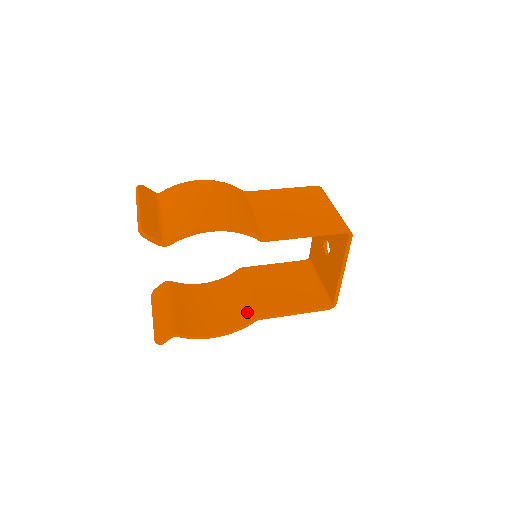
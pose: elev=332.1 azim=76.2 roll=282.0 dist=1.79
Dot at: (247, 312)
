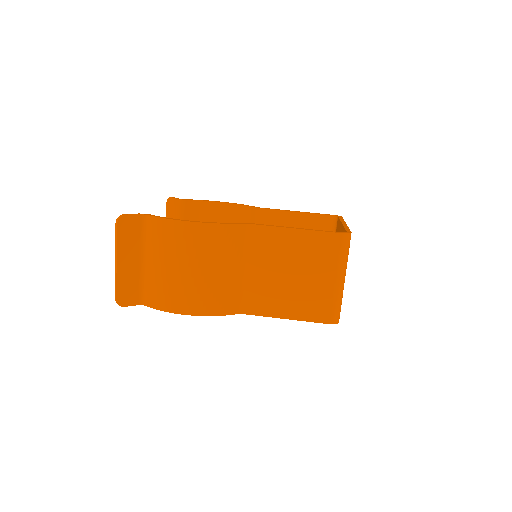
Dot at: occluded
